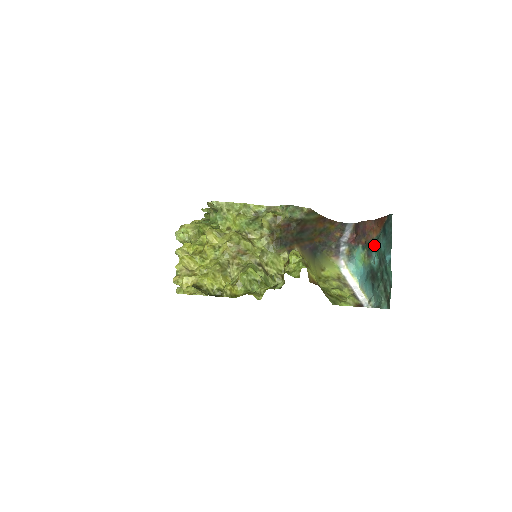
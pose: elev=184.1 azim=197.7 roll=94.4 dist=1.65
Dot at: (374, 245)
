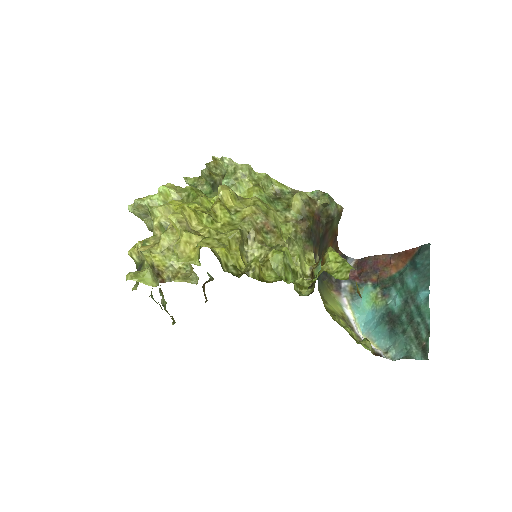
Dot at: (394, 282)
